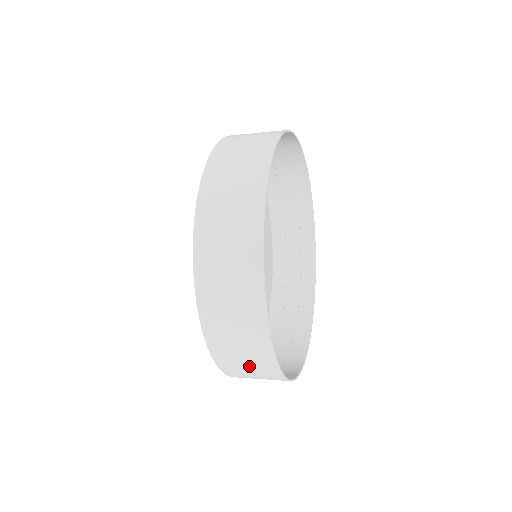
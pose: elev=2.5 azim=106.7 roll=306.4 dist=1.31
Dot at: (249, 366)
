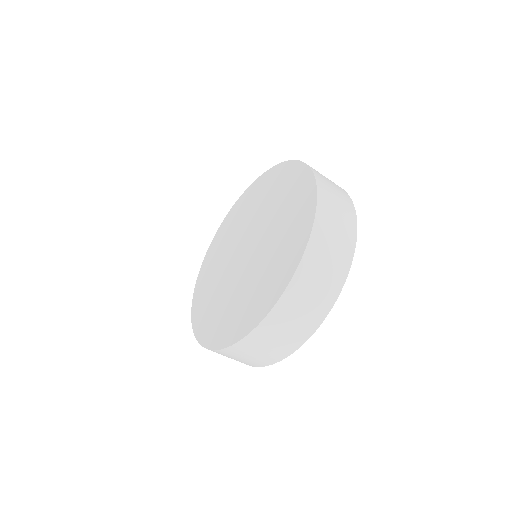
Dot at: (252, 356)
